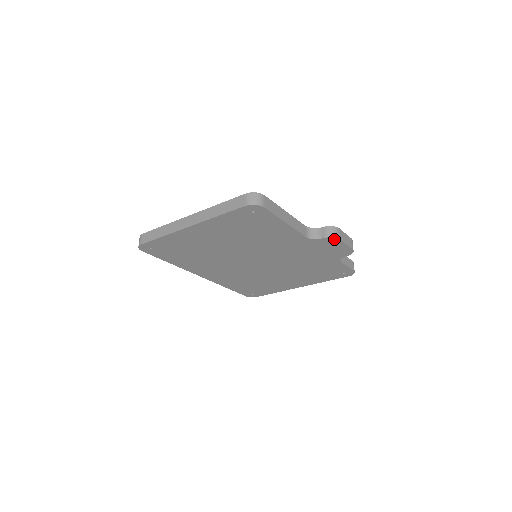
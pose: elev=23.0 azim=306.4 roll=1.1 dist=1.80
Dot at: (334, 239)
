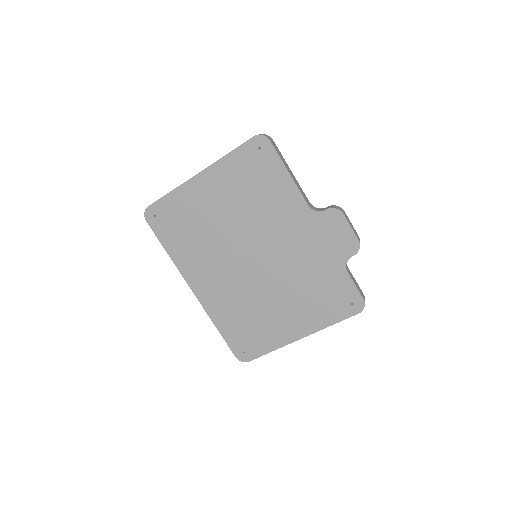
Dot at: (337, 213)
